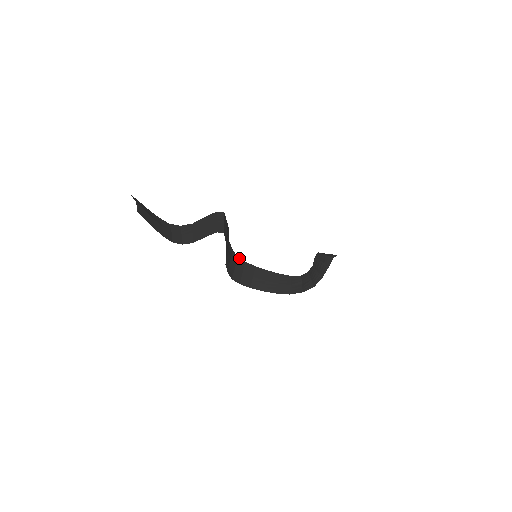
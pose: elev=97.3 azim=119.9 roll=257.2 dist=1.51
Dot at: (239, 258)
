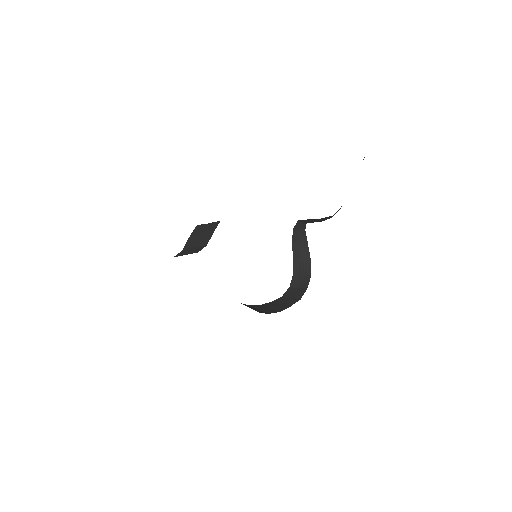
Dot at: occluded
